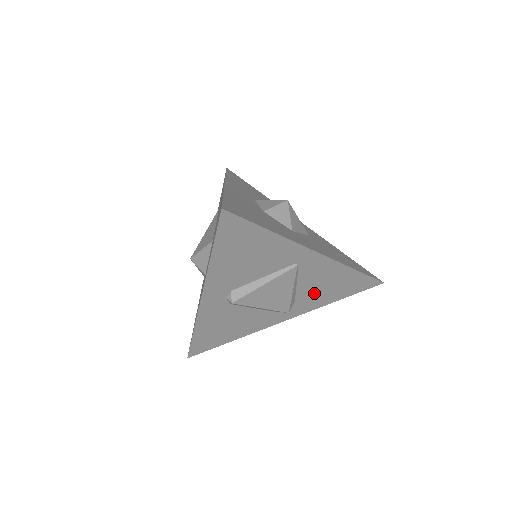
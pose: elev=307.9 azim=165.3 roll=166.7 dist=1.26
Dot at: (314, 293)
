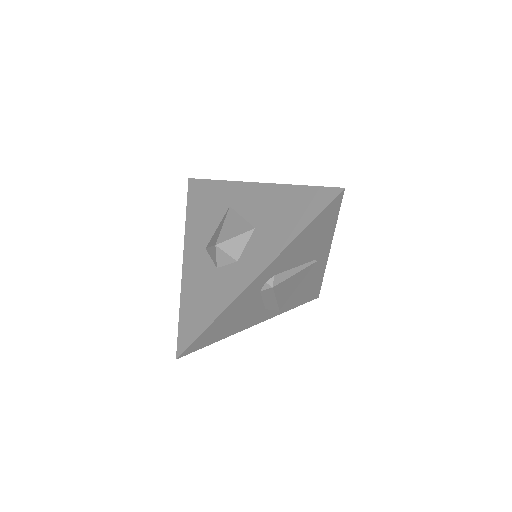
Dot at: (294, 296)
